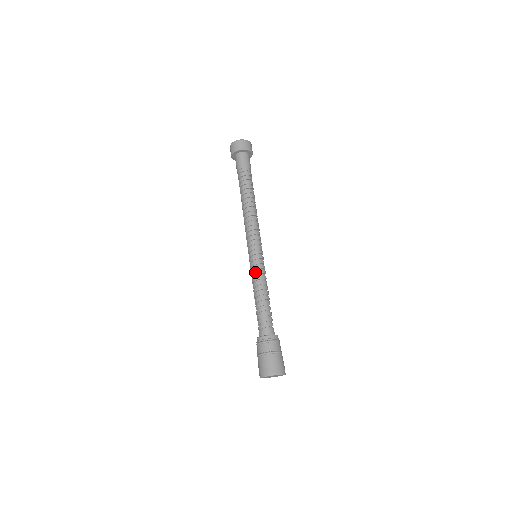
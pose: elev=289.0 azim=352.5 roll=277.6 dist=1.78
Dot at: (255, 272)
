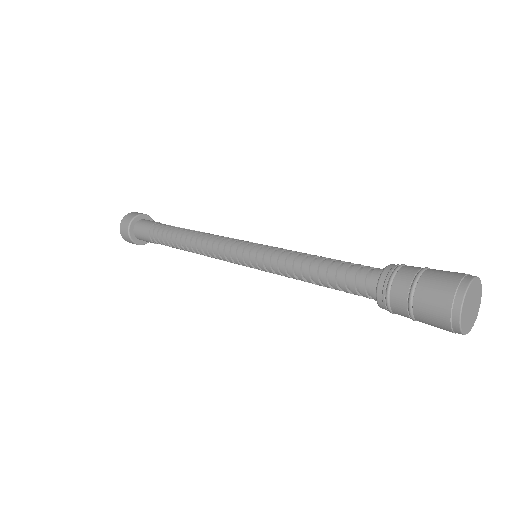
Dot at: (273, 257)
